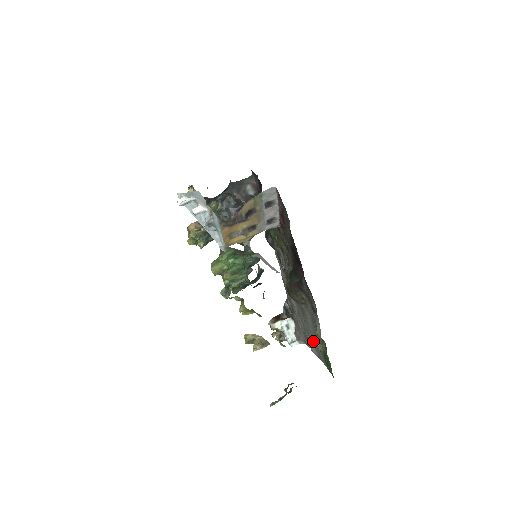
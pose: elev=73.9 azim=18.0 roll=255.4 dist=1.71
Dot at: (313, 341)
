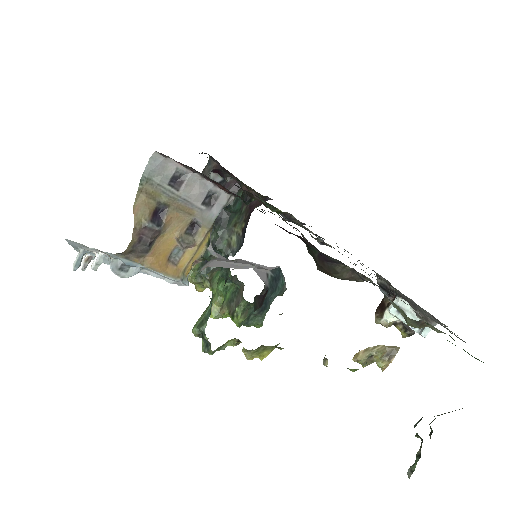
Dot at: occluded
